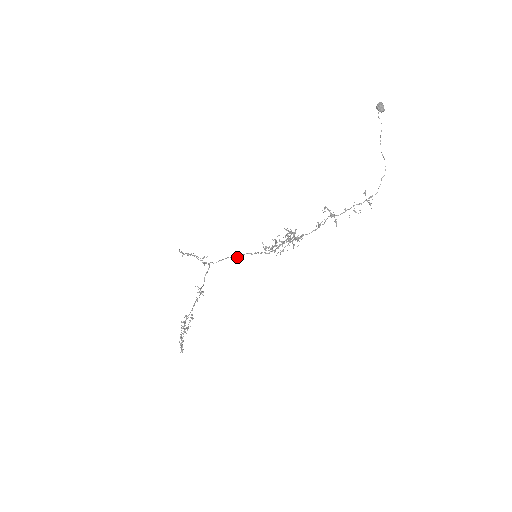
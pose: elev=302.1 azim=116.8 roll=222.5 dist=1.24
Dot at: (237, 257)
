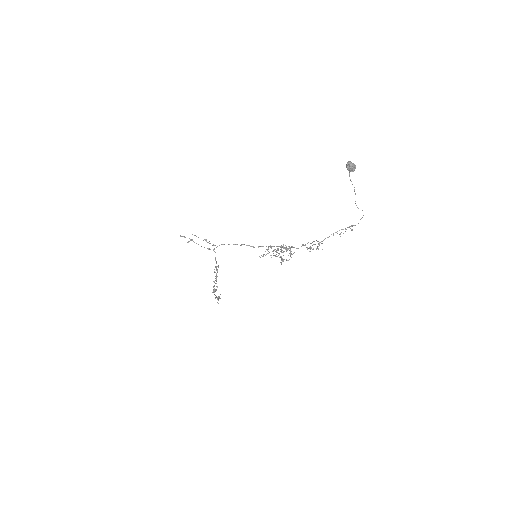
Dot at: occluded
